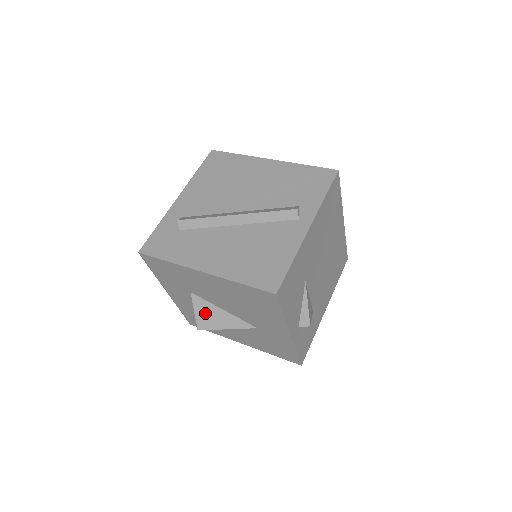
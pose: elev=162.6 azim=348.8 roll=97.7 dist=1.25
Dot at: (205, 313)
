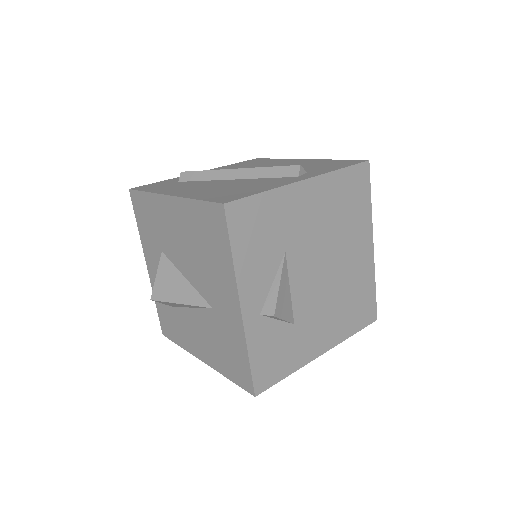
Dot at: (166, 279)
